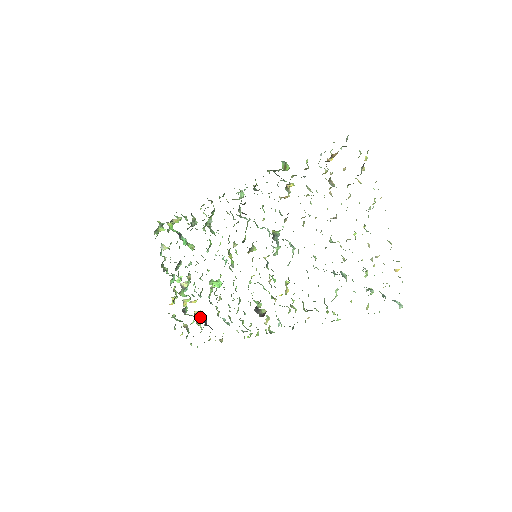
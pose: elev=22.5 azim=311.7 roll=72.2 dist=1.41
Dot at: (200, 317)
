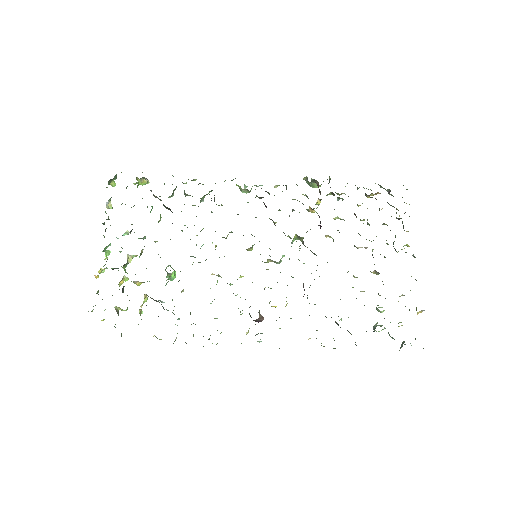
Dot at: (142, 305)
